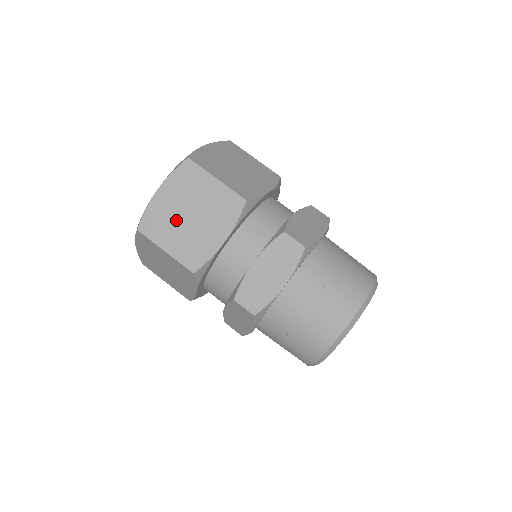
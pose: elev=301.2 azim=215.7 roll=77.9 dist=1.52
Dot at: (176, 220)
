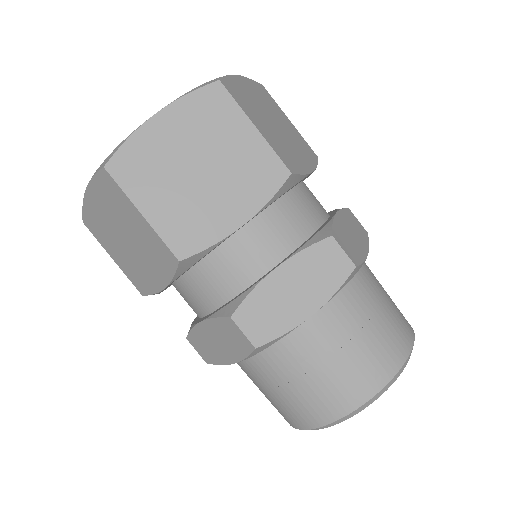
Dot at: (262, 113)
